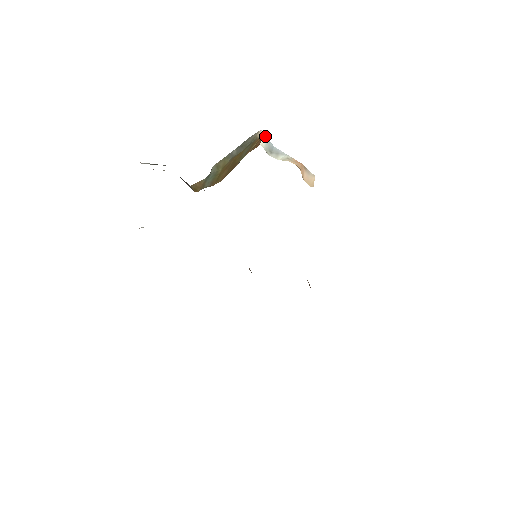
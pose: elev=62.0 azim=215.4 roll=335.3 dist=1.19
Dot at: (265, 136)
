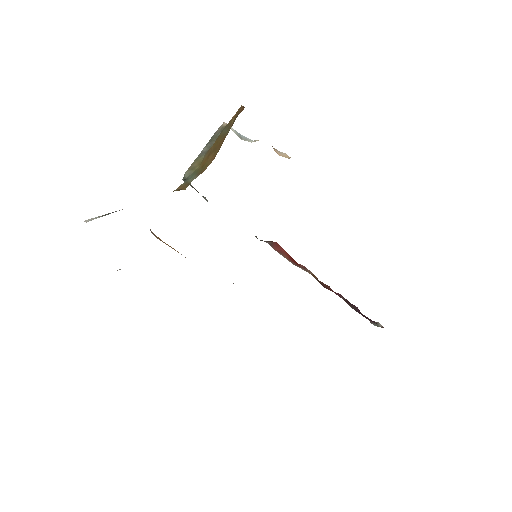
Dot at: occluded
